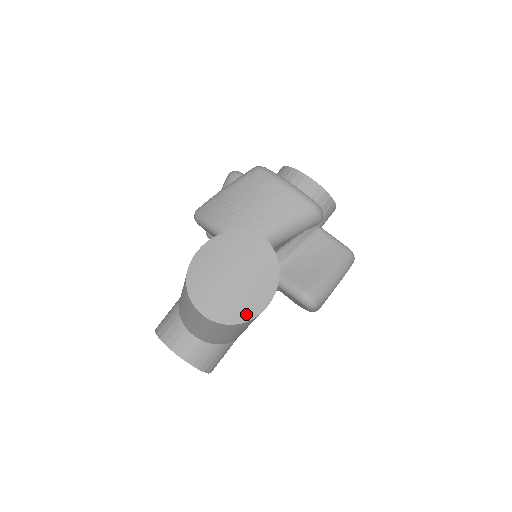
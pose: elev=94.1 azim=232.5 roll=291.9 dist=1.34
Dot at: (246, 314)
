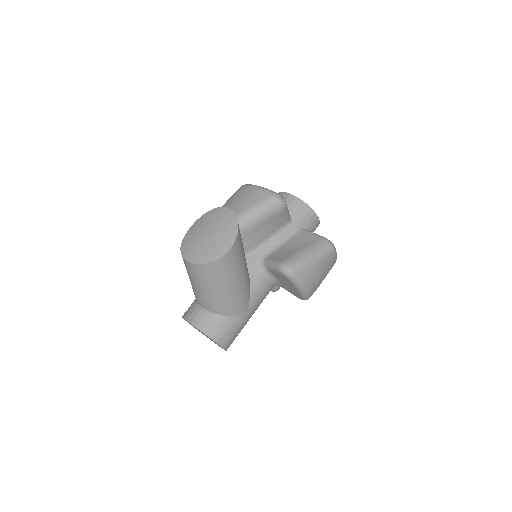
Dot at: (215, 255)
